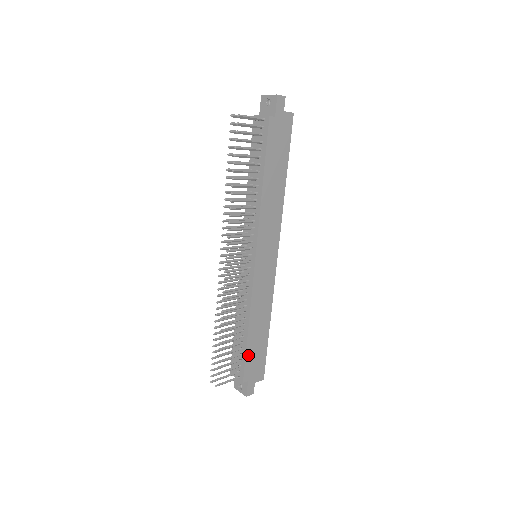
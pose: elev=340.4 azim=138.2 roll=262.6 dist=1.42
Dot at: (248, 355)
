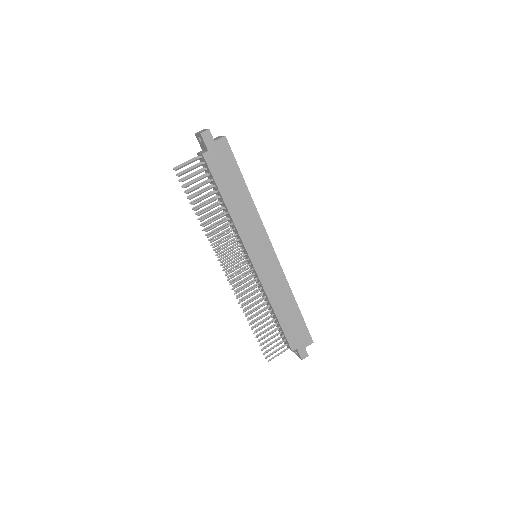
Dot at: (286, 331)
